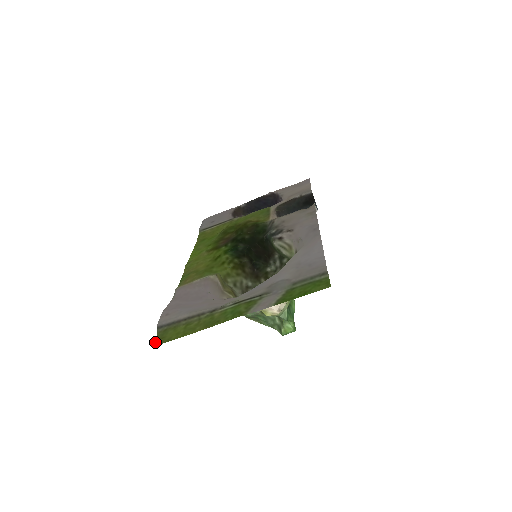
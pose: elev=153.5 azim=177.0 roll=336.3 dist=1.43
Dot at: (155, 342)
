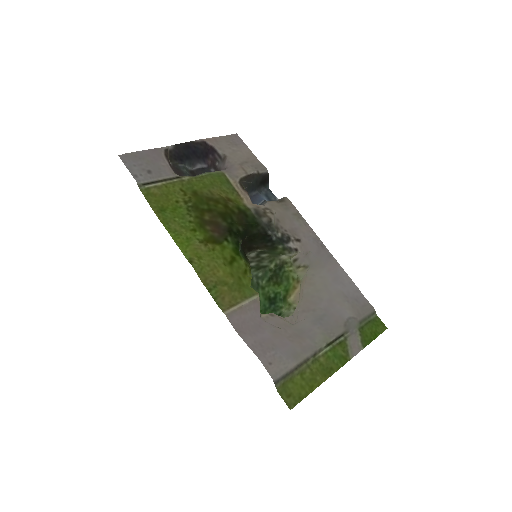
Dot at: (288, 402)
